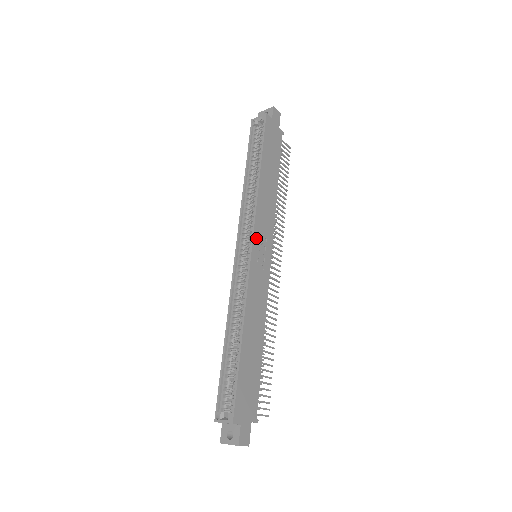
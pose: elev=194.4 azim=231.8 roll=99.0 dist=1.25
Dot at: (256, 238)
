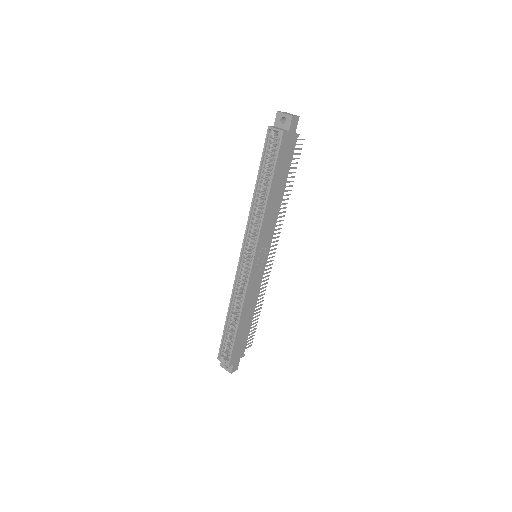
Dot at: (257, 253)
